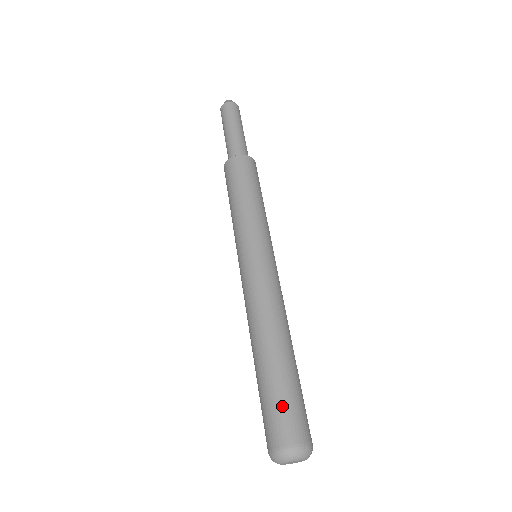
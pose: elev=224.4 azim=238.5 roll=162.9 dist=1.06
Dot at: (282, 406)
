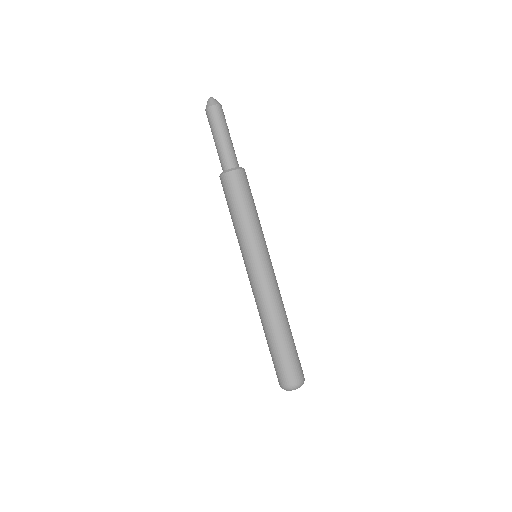
Dot at: (291, 362)
